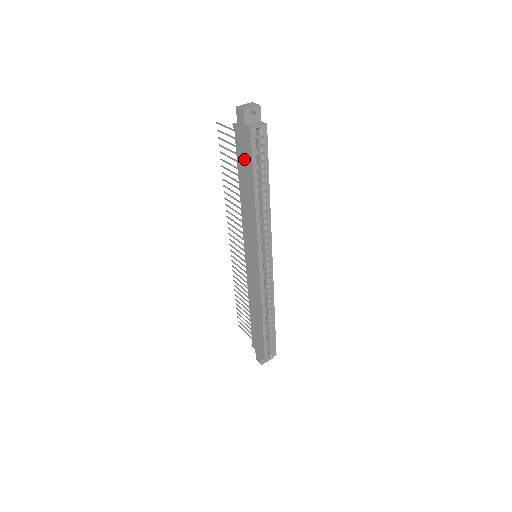
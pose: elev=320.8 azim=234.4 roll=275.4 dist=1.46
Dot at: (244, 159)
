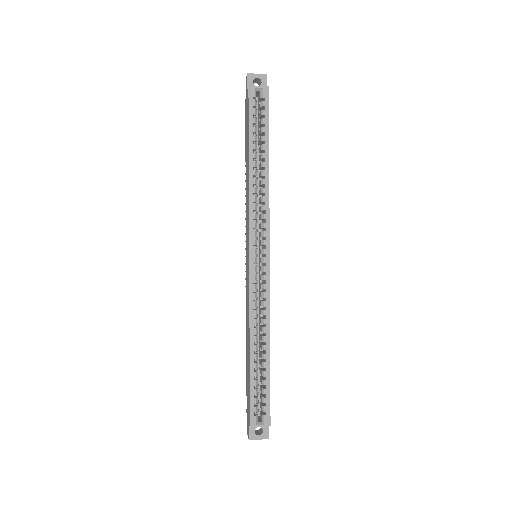
Dot at: (247, 127)
